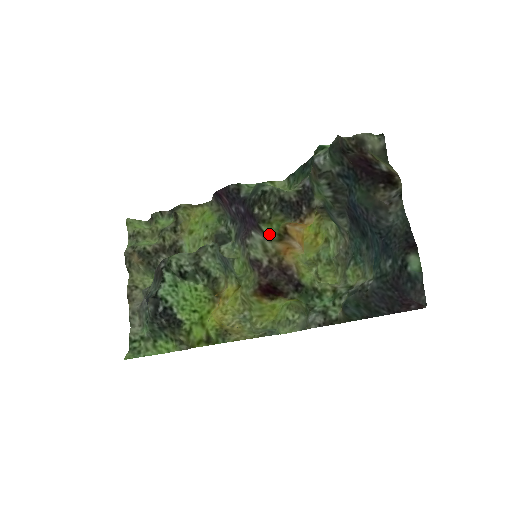
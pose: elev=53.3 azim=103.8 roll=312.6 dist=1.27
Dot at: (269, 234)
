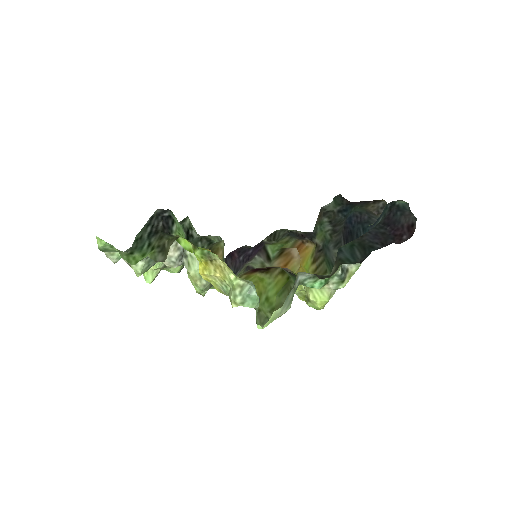
Dot at: (271, 253)
